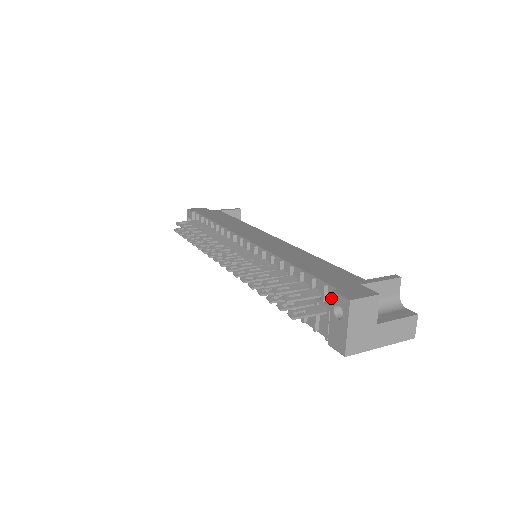
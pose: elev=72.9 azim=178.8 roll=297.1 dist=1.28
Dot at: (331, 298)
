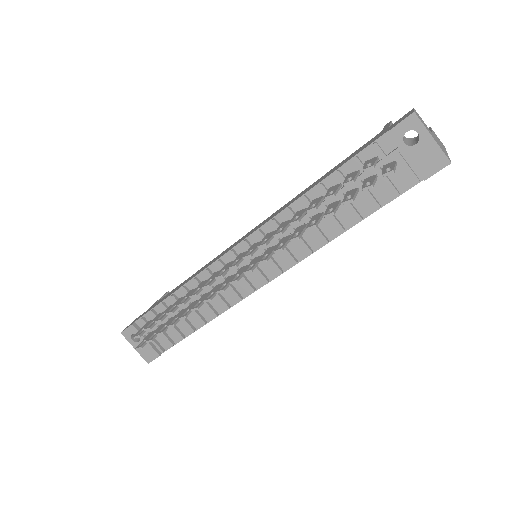
Dot at: (393, 138)
